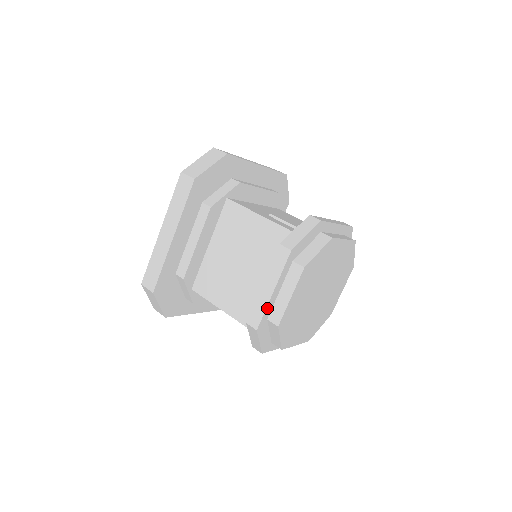
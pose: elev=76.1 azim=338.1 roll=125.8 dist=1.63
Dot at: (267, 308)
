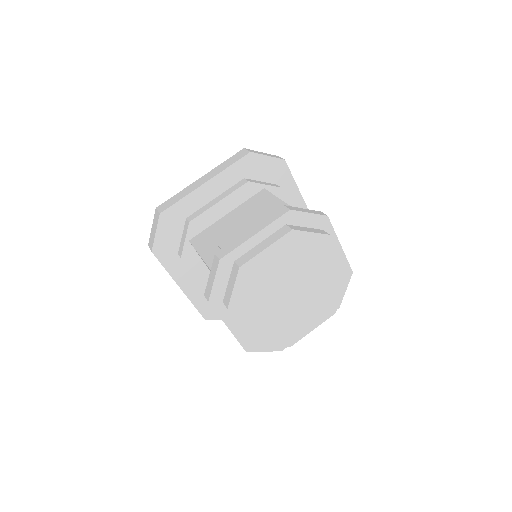
Dot at: (237, 337)
